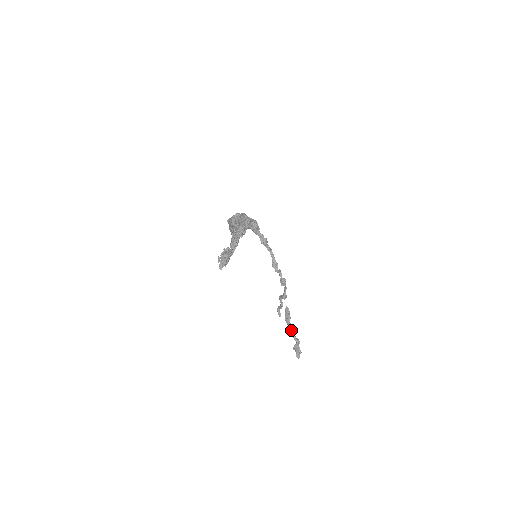
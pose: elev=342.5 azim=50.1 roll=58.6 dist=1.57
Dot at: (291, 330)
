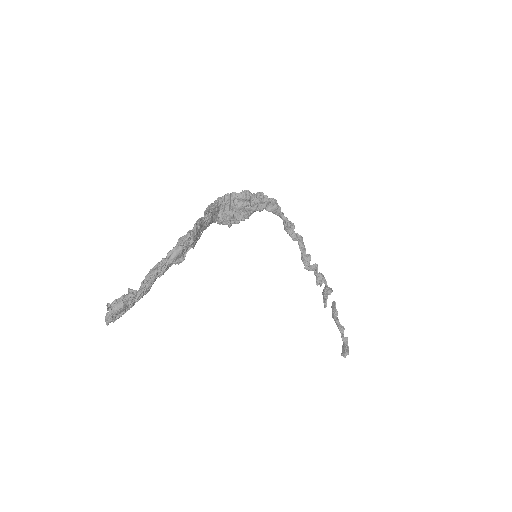
Dot at: (339, 326)
